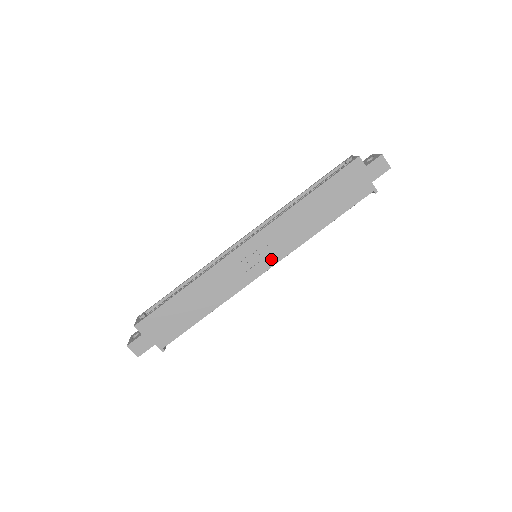
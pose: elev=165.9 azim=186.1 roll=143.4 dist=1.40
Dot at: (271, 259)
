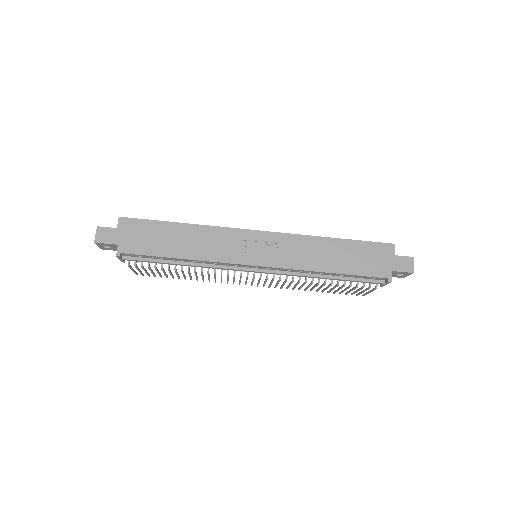
Dot at: (268, 260)
